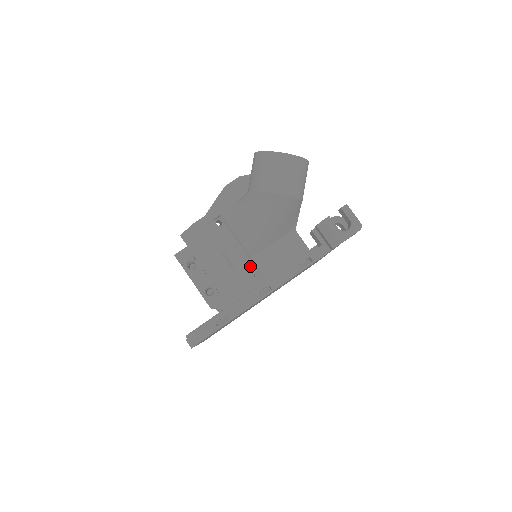
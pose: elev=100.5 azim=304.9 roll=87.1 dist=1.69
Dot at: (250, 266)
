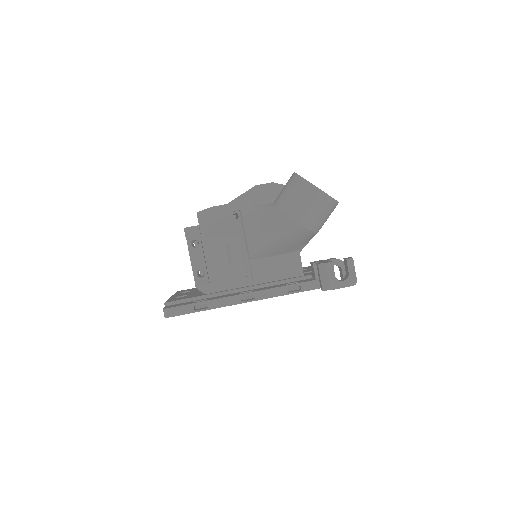
Dot at: (246, 266)
